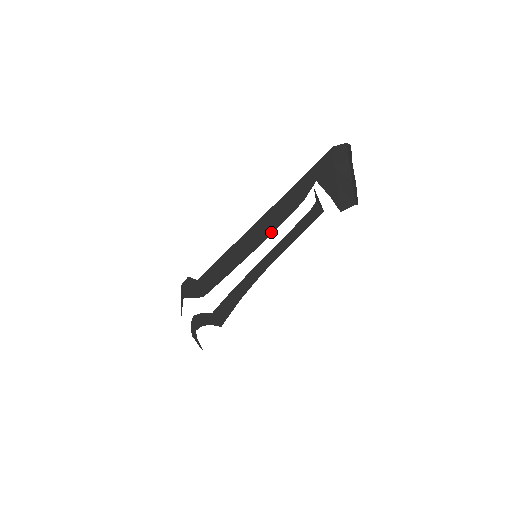
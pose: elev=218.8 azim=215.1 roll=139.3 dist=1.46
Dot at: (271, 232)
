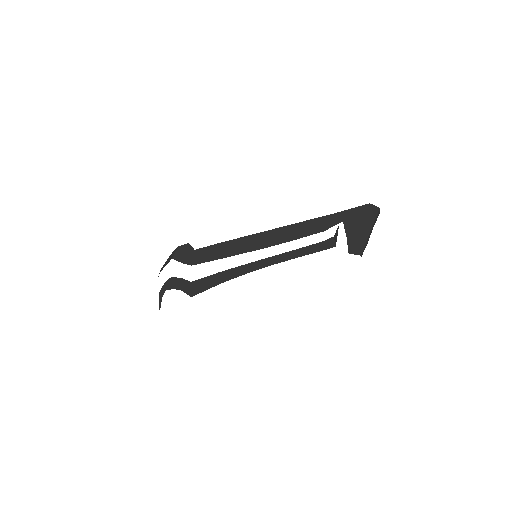
Dot at: (283, 242)
